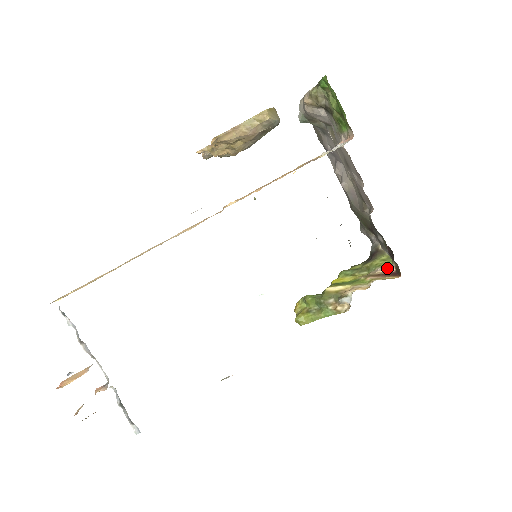
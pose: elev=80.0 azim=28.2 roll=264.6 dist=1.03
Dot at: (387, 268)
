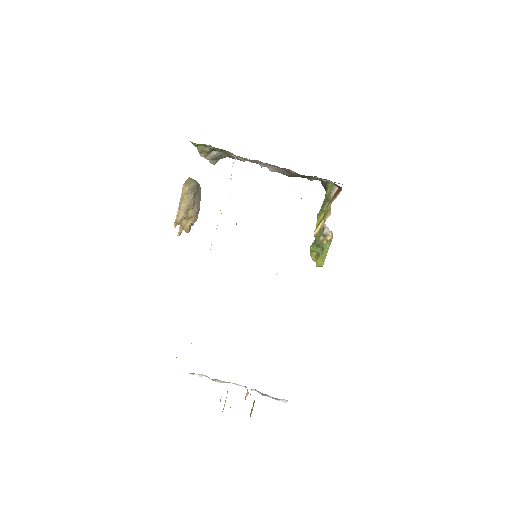
Dot at: (334, 190)
